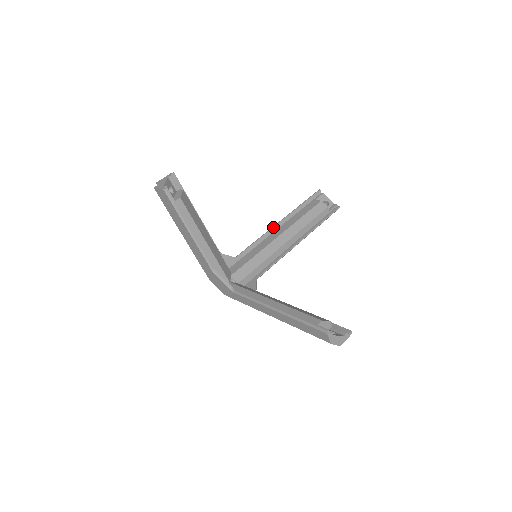
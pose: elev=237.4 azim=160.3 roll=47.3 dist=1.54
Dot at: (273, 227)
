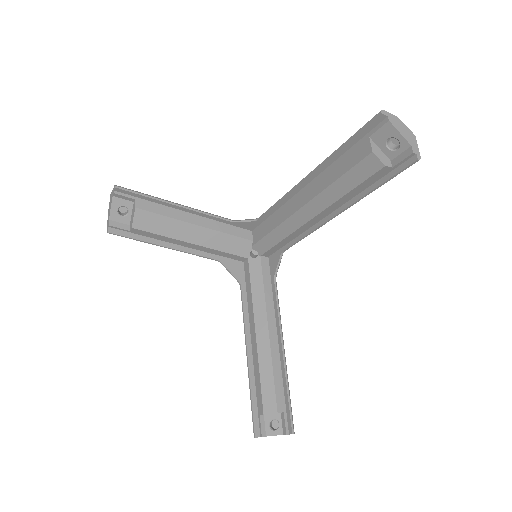
Dot at: (296, 186)
